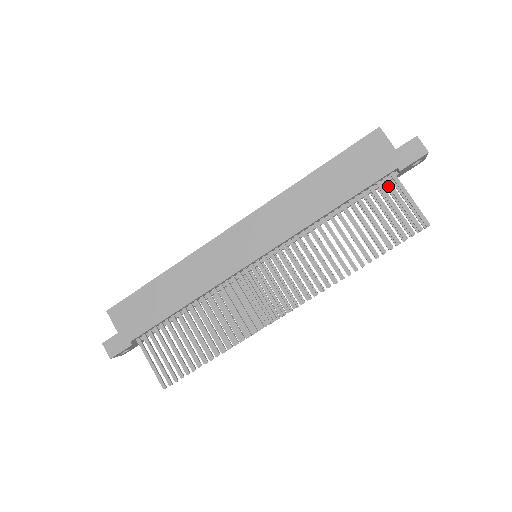
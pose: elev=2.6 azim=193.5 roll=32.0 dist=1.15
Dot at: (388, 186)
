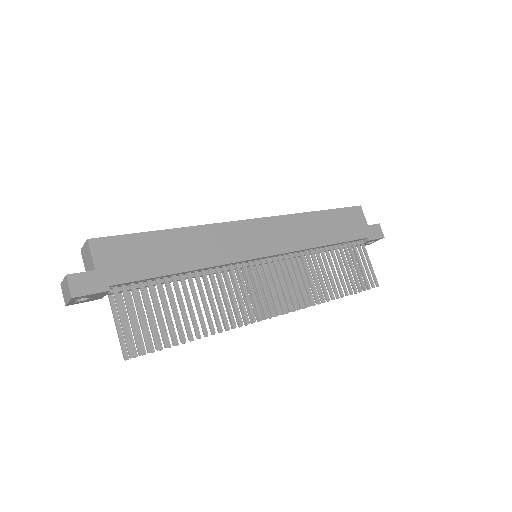
Dot at: (359, 247)
